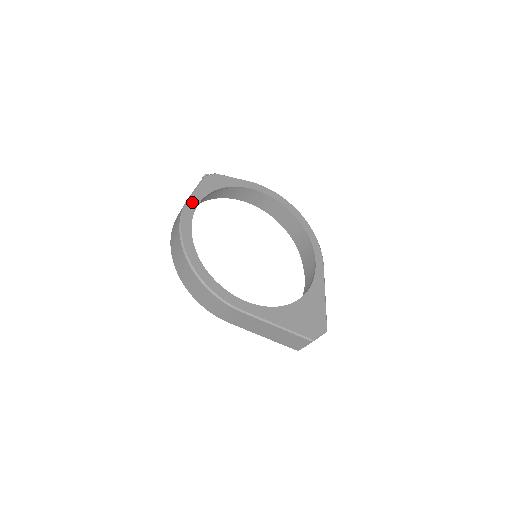
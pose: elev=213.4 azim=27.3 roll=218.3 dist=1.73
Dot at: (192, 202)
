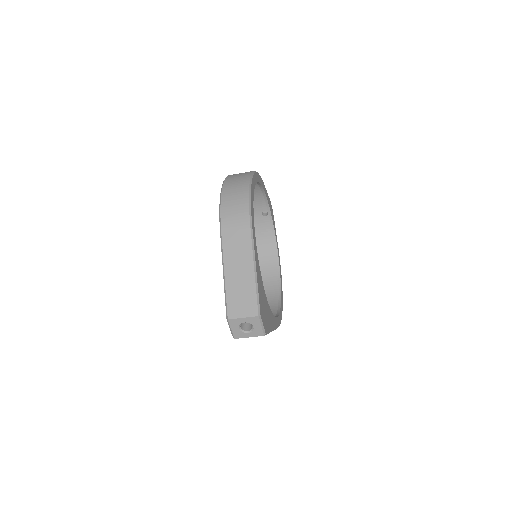
Dot at: (264, 186)
